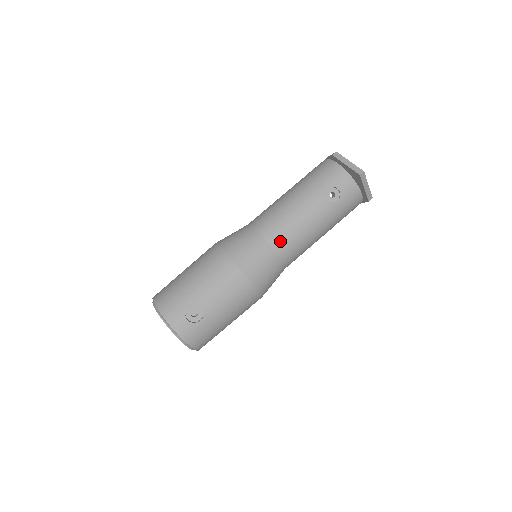
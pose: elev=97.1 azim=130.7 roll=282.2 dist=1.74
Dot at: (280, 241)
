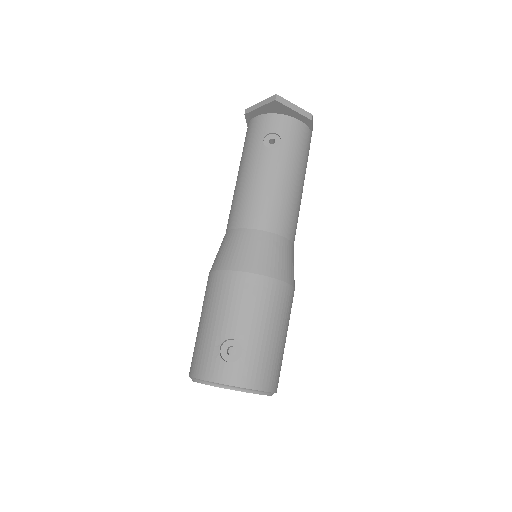
Dot at: (259, 217)
